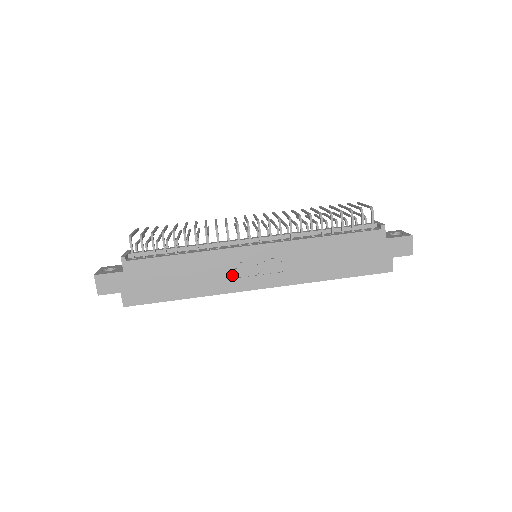
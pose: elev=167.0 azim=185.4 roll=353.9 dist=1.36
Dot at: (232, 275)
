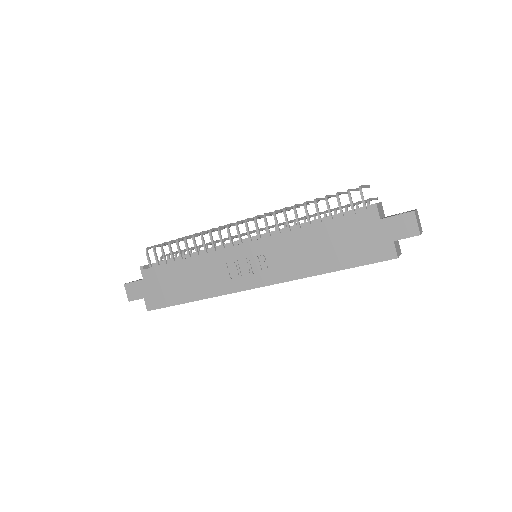
Dot at: (228, 276)
